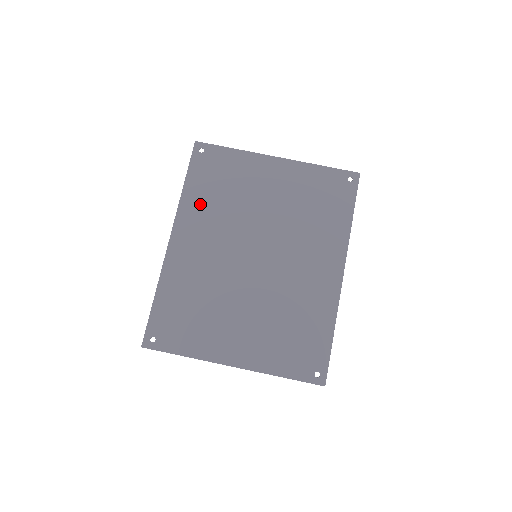
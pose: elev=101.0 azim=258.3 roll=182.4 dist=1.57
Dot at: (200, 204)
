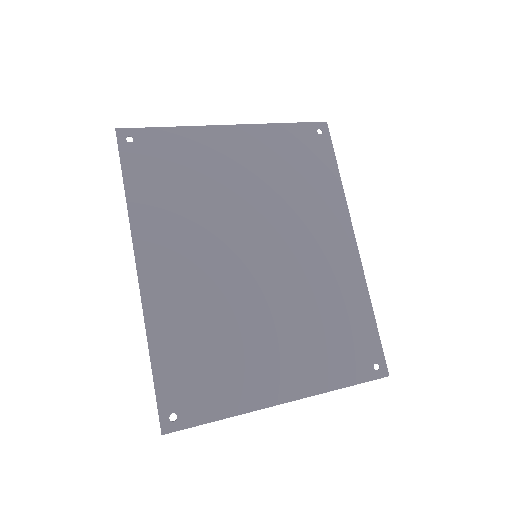
Dot at: (159, 212)
